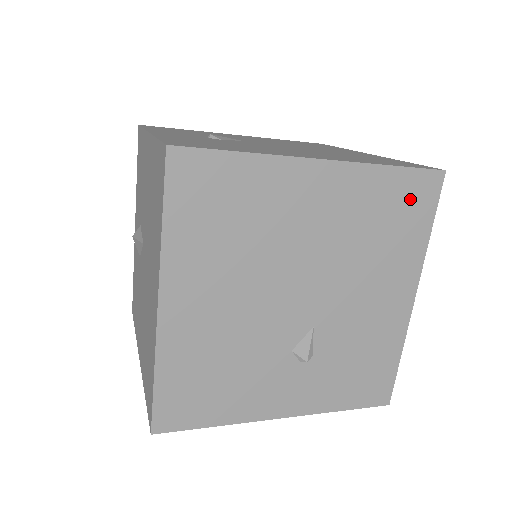
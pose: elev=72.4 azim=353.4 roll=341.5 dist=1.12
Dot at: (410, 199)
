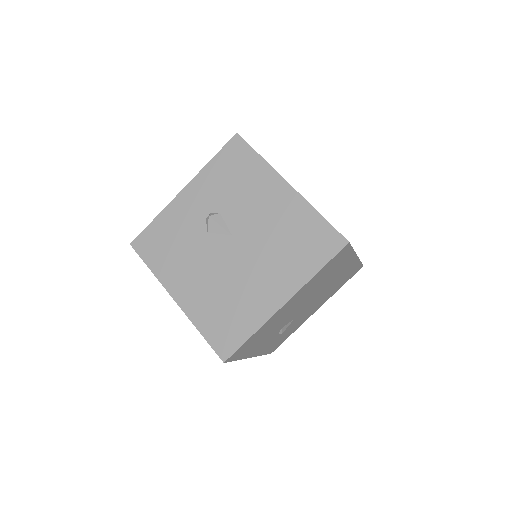
Dot at: (351, 274)
